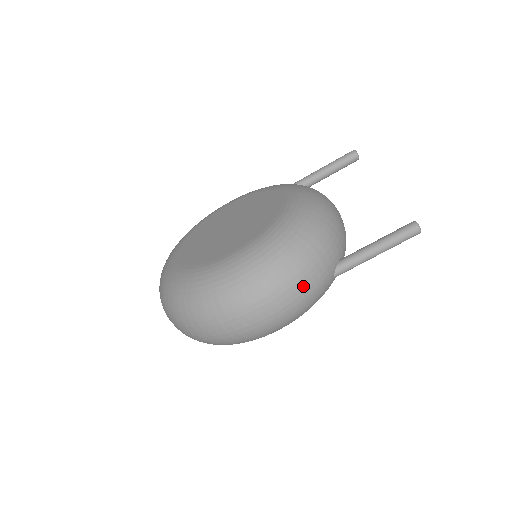
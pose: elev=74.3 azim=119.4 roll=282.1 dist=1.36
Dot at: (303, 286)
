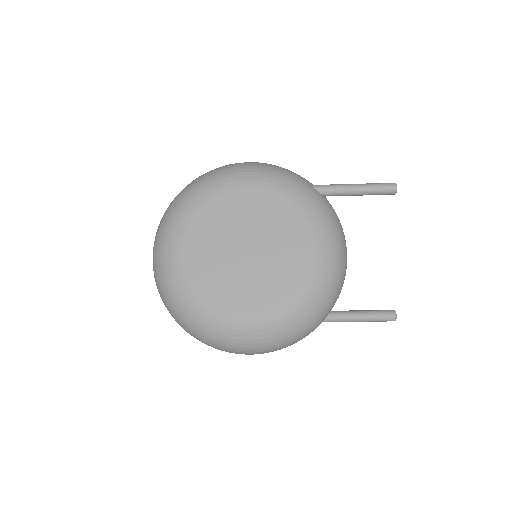
Dot at: occluded
